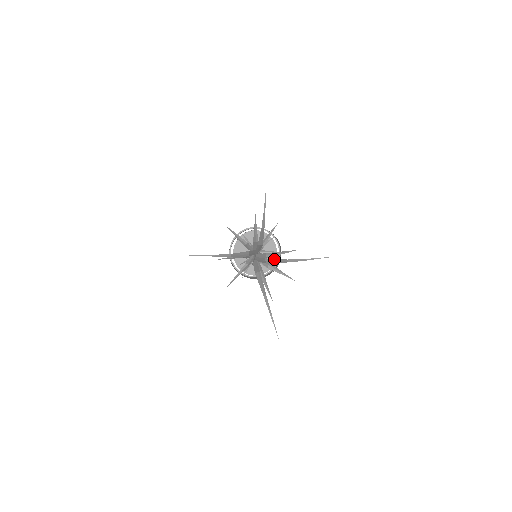
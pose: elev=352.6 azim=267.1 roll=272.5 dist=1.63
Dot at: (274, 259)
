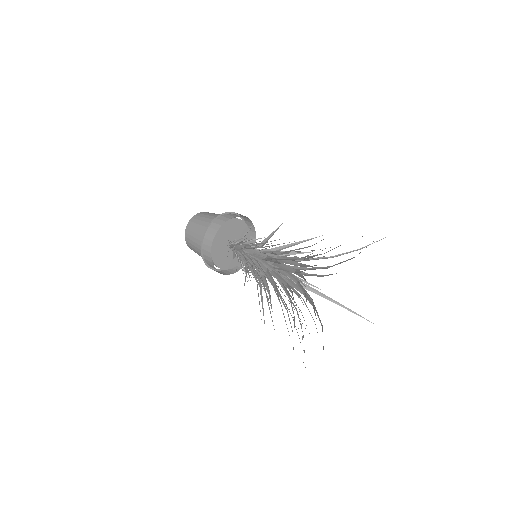
Dot at: occluded
